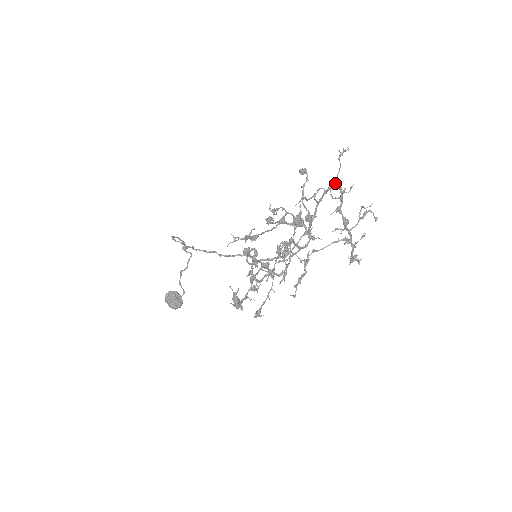
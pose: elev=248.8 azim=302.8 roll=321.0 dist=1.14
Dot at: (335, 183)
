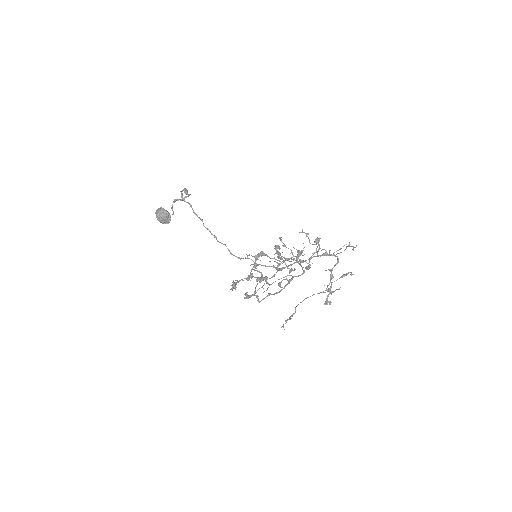
Dot at: occluded
